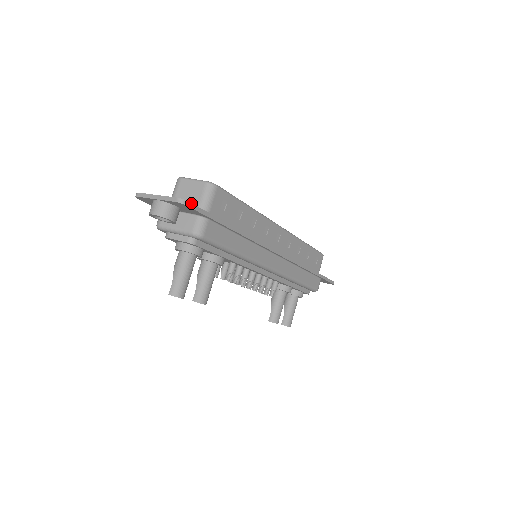
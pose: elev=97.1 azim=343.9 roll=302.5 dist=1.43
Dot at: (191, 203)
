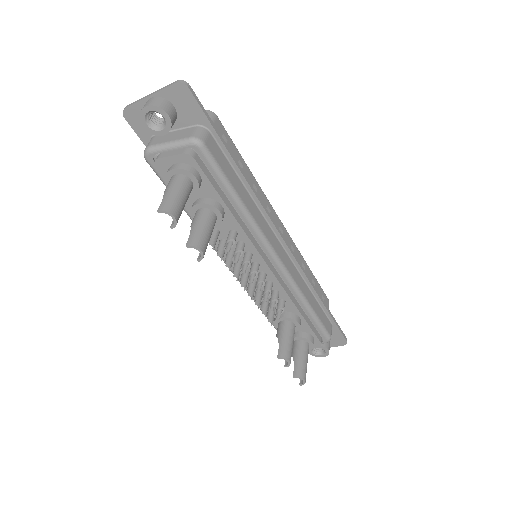
Dot at: (193, 91)
